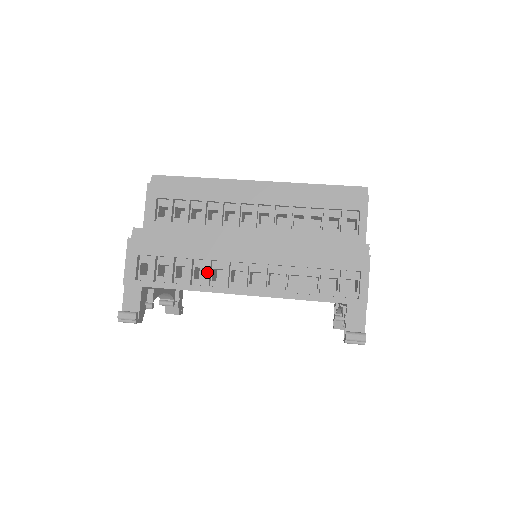
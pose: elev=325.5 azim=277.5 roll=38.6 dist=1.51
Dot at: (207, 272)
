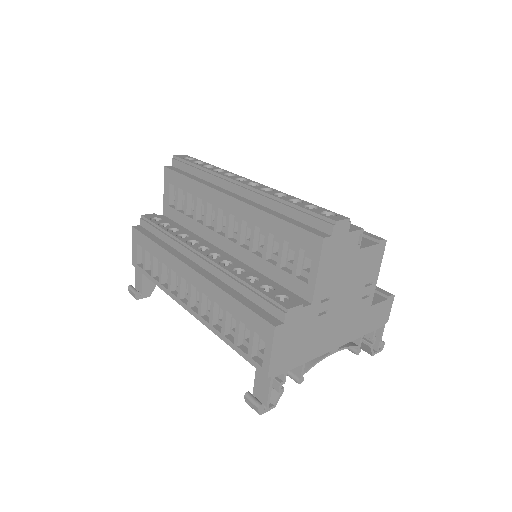
Dot at: (169, 279)
